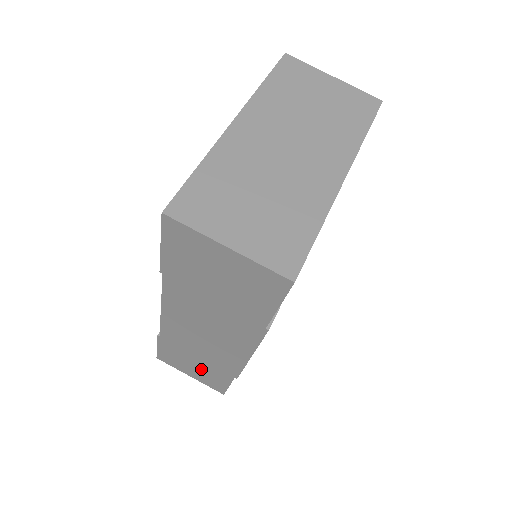
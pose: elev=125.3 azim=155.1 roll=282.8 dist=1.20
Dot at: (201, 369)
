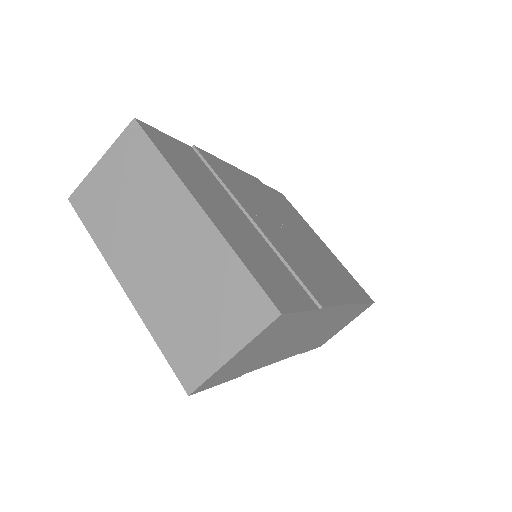
Dot at: occluded
